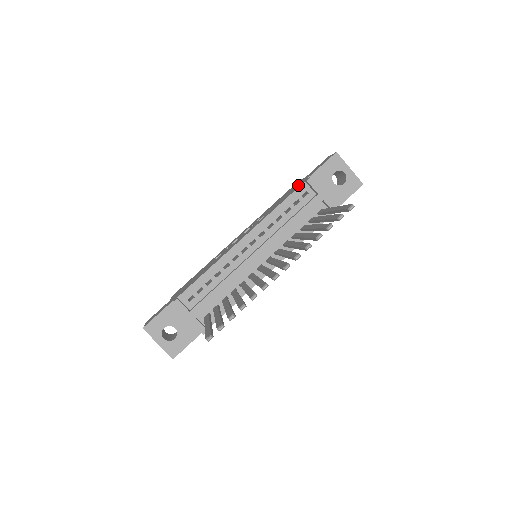
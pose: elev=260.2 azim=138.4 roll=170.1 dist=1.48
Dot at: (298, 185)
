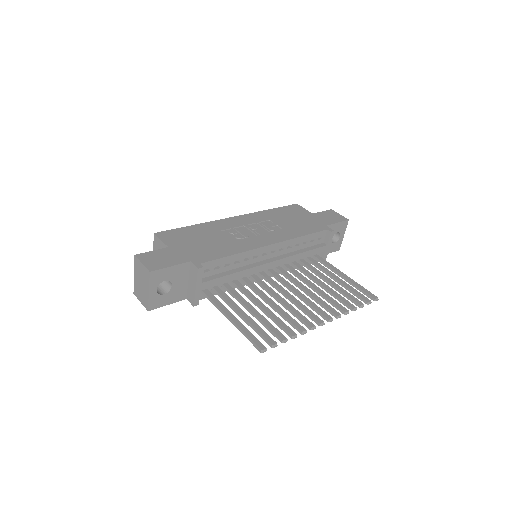
Dot at: (315, 223)
